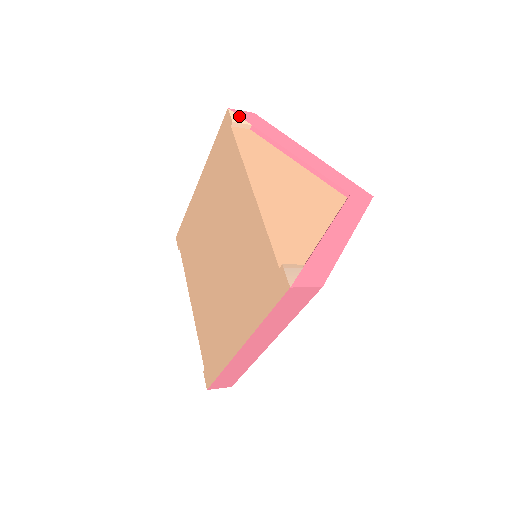
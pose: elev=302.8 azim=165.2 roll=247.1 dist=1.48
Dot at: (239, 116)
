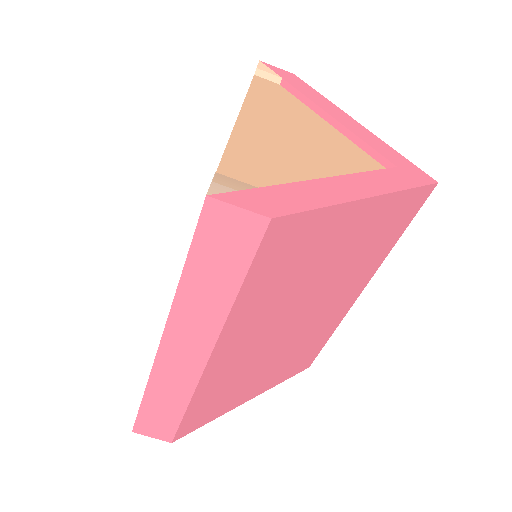
Dot at: (270, 68)
